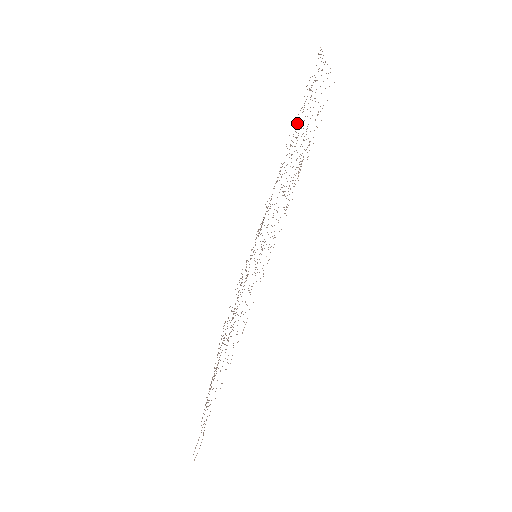
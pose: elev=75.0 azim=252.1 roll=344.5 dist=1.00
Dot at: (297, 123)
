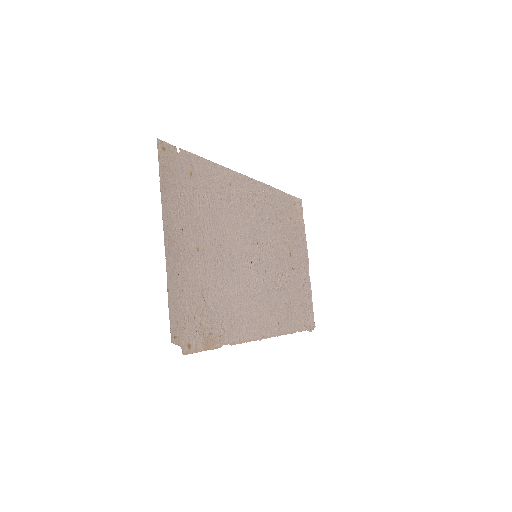
Dot at: (199, 193)
